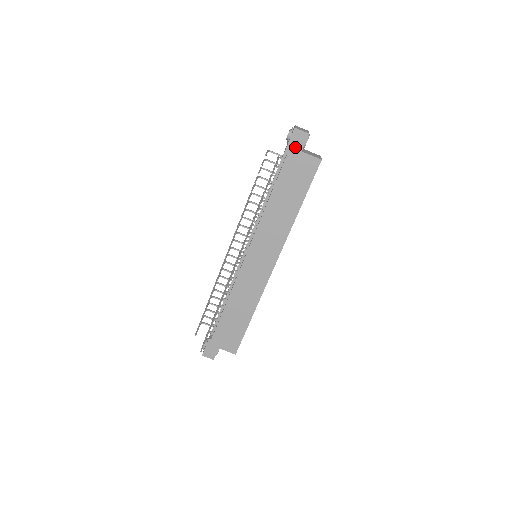
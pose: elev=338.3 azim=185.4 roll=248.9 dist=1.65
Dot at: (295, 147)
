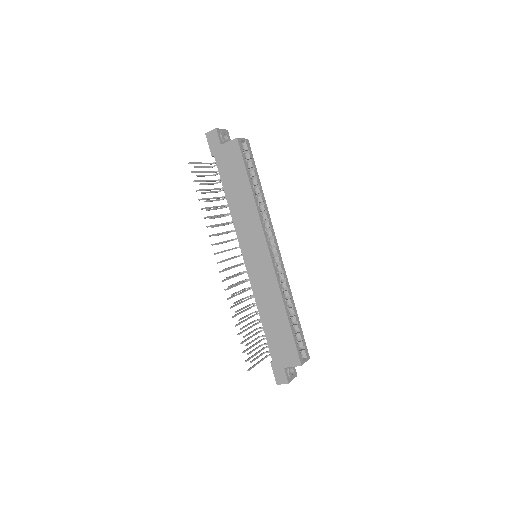
Dot at: (215, 146)
